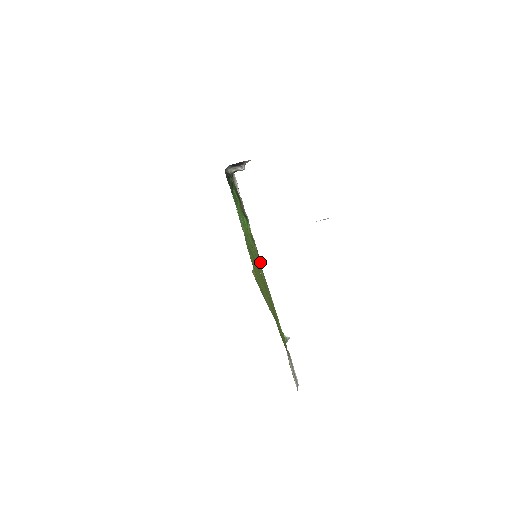
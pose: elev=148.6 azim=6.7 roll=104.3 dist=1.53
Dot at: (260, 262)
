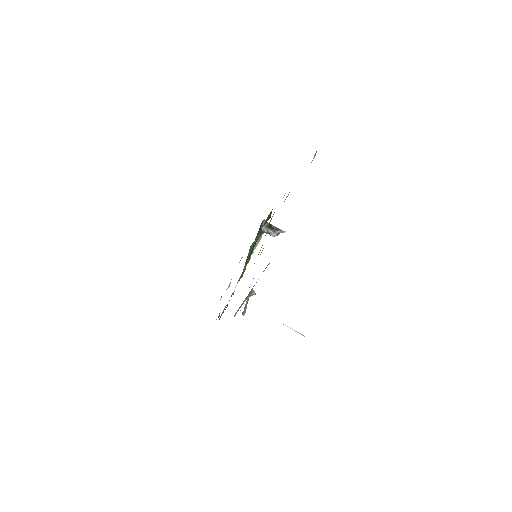
Dot at: (227, 306)
